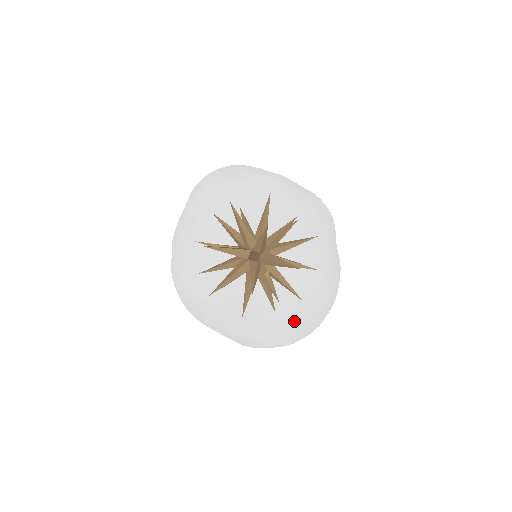
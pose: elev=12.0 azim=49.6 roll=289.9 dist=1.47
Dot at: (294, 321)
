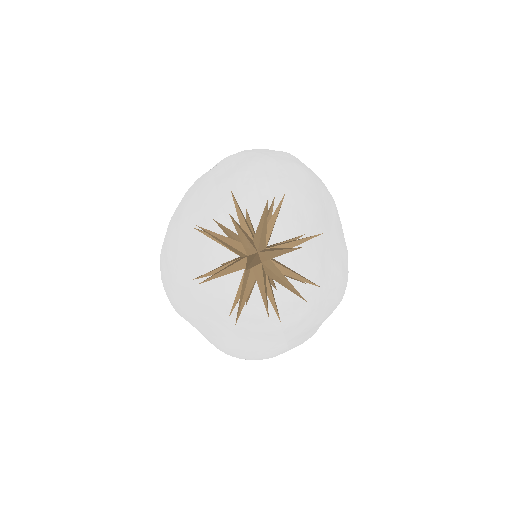
Dot at: occluded
